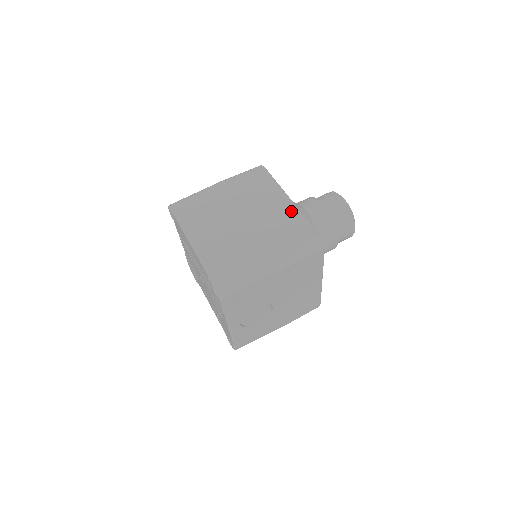
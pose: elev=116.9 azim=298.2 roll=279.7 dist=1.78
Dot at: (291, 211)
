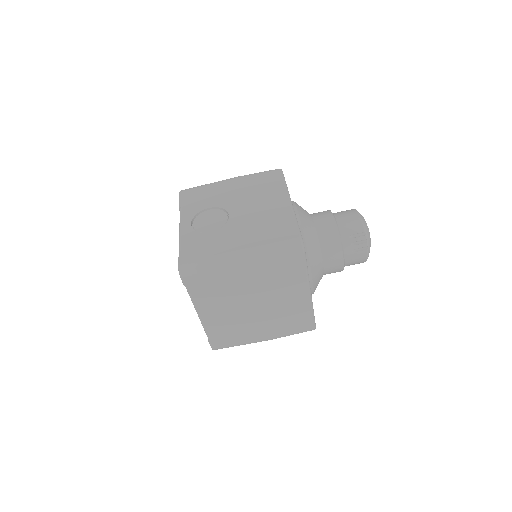
Dot at: (304, 306)
